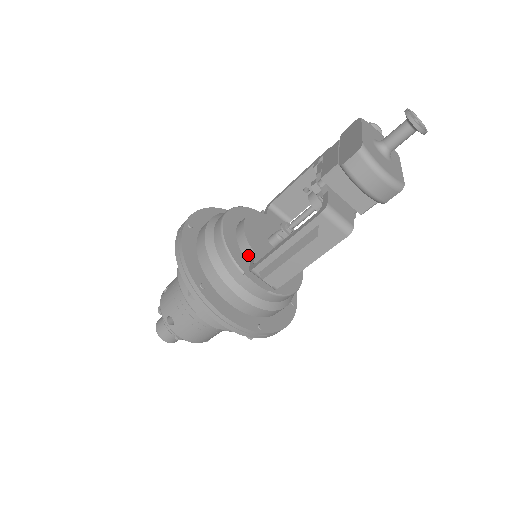
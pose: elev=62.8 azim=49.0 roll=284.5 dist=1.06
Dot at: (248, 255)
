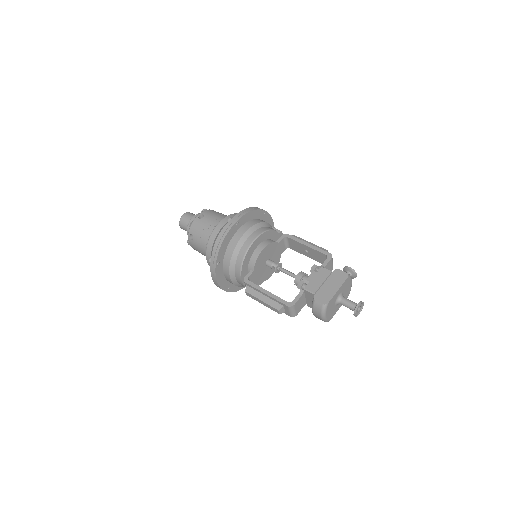
Dot at: (250, 267)
